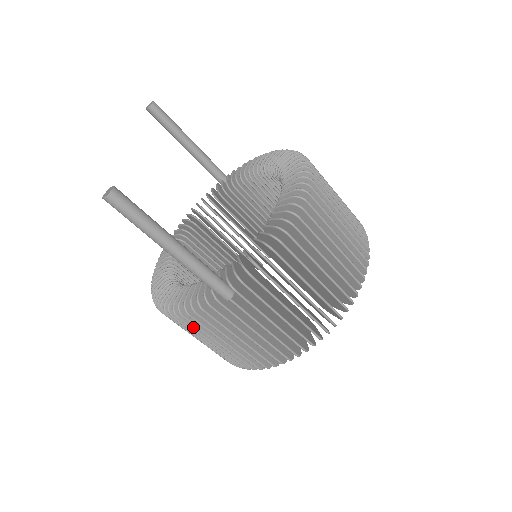
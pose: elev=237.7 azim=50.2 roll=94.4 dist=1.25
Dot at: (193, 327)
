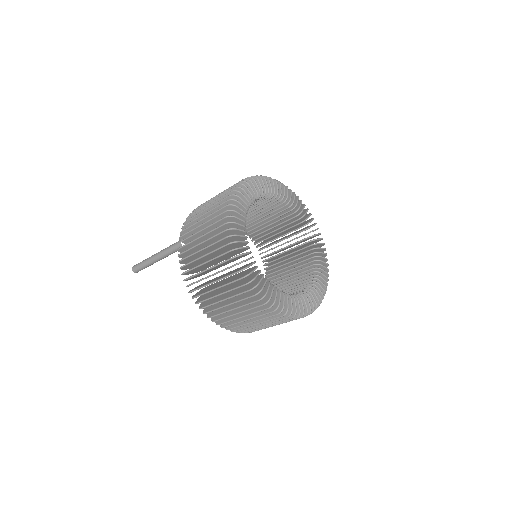
Dot at: (197, 281)
